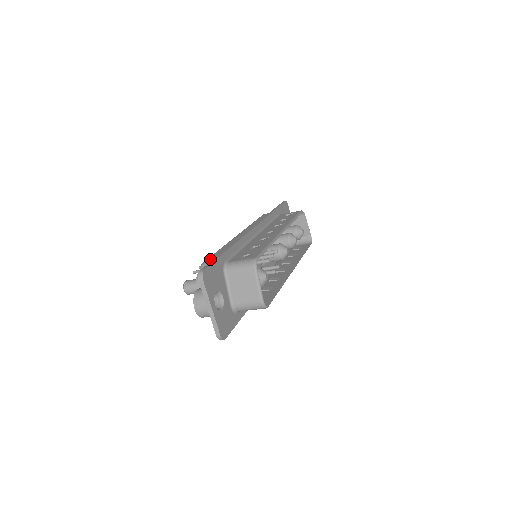
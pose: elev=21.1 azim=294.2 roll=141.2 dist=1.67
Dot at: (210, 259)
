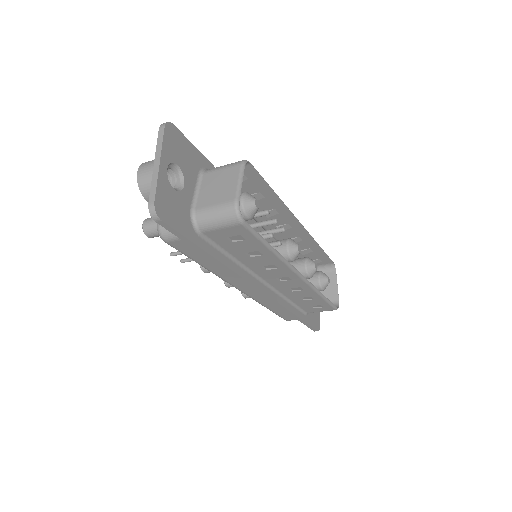
Dot at: occluded
